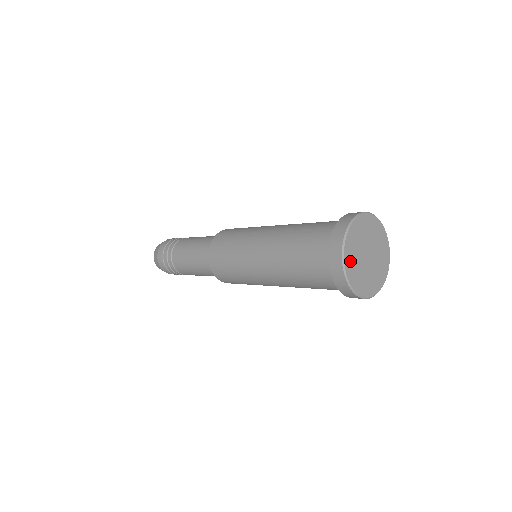
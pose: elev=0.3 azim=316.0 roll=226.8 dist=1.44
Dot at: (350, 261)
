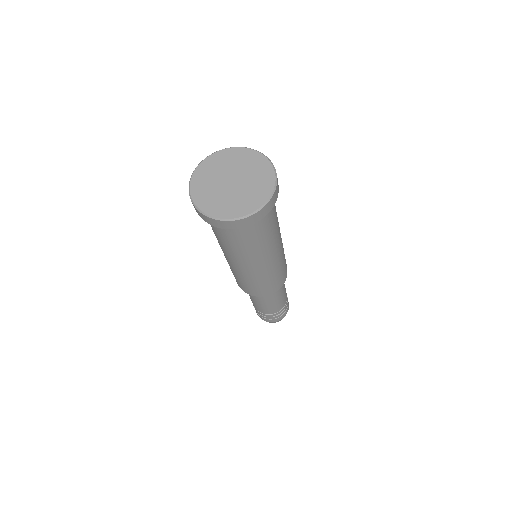
Dot at: (202, 176)
